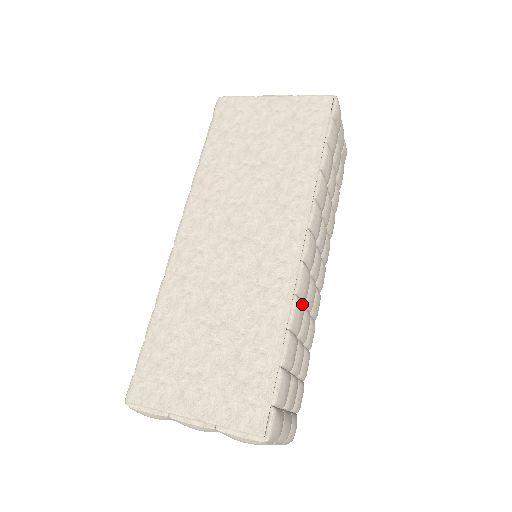
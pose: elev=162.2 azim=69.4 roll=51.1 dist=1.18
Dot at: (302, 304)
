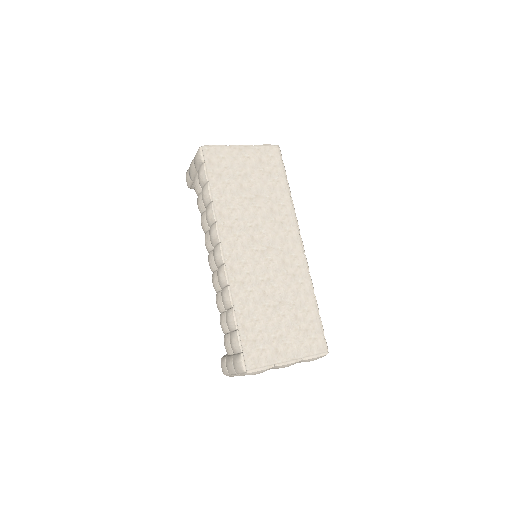
Dot at: occluded
